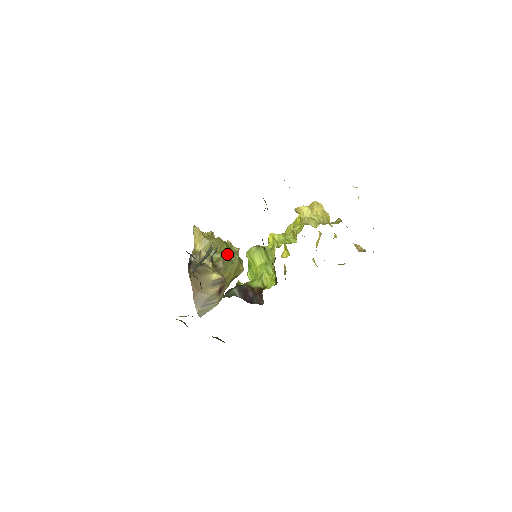
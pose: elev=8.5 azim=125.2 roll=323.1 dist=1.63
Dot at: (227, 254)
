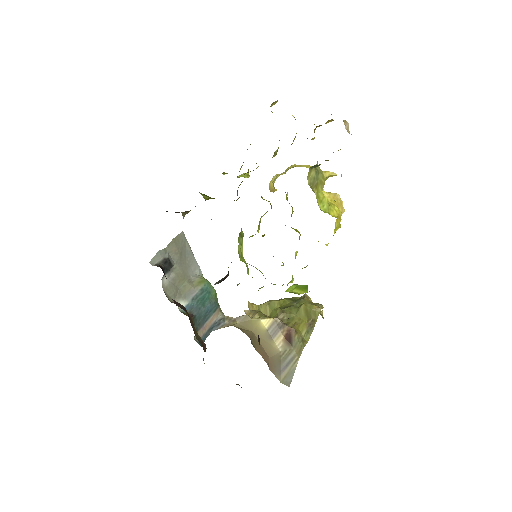
Dot at: (289, 305)
